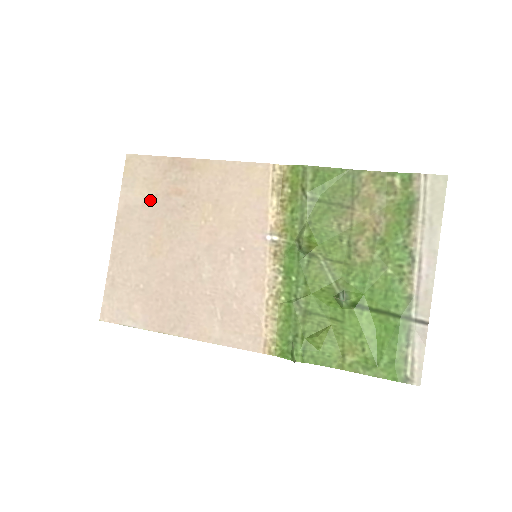
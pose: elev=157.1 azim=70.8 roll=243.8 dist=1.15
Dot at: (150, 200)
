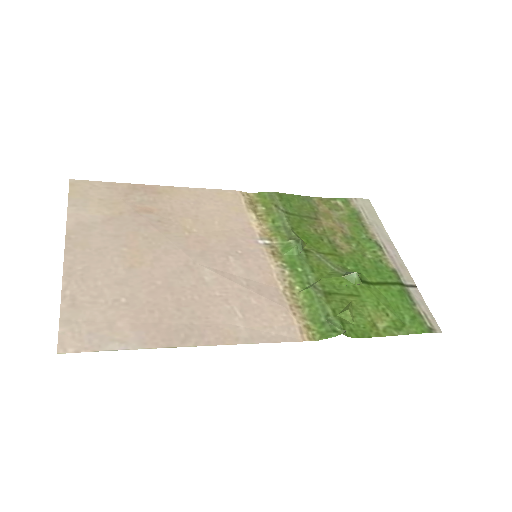
Dot at: (113, 217)
